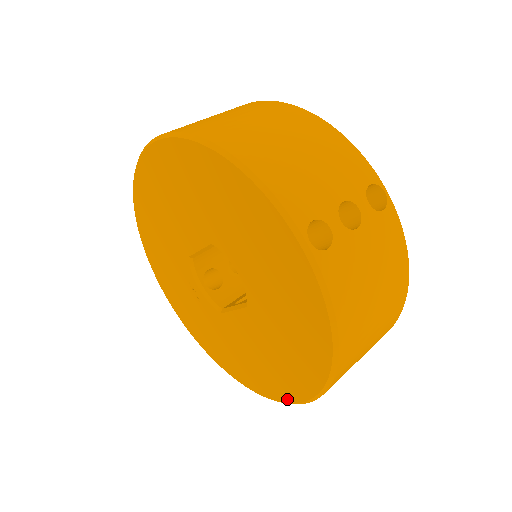
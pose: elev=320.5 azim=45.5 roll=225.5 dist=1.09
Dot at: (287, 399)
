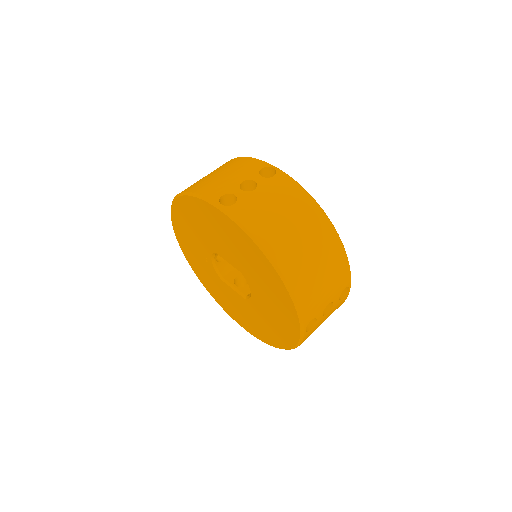
Dot at: (241, 325)
